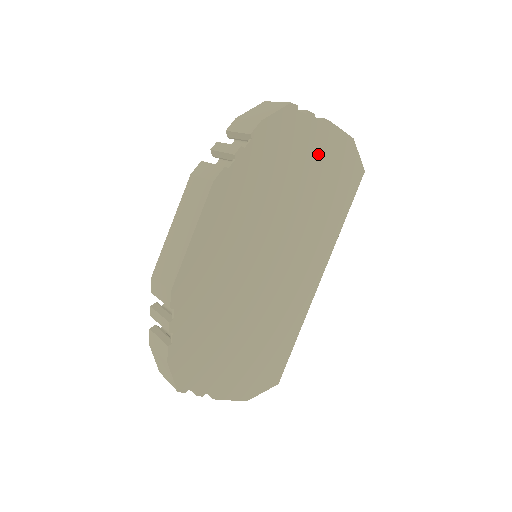
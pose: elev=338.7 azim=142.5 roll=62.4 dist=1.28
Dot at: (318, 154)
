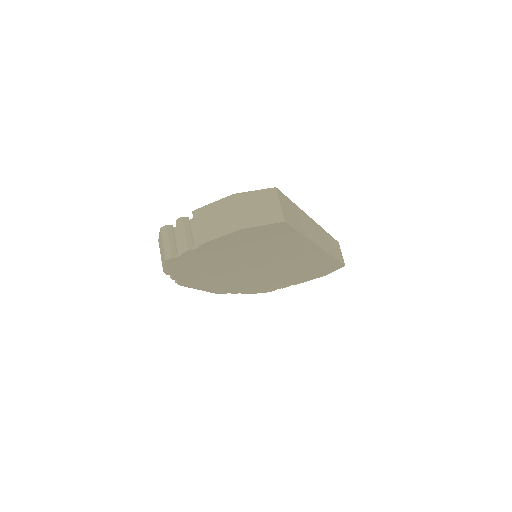
Dot at: (223, 249)
